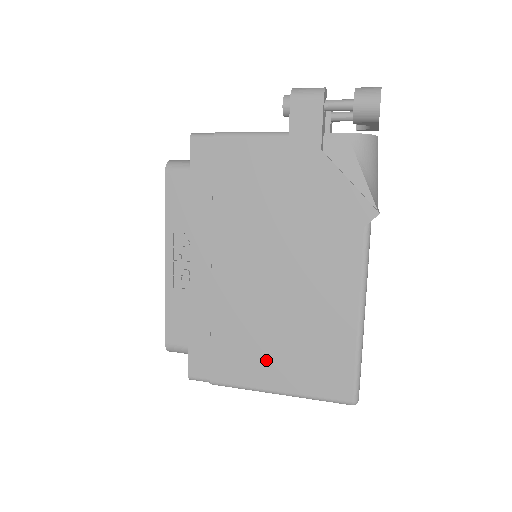
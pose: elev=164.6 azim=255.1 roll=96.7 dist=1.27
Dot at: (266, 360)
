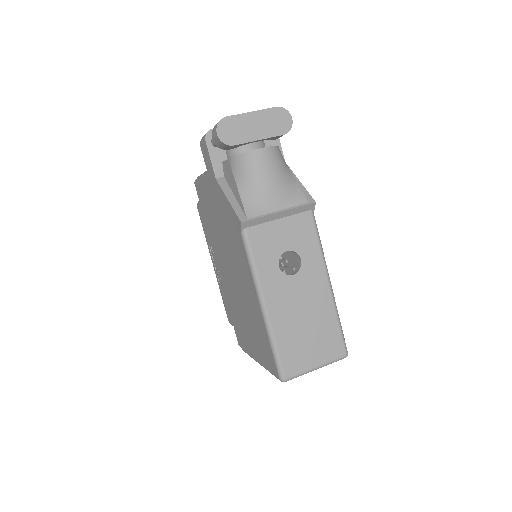
Dot at: (249, 337)
